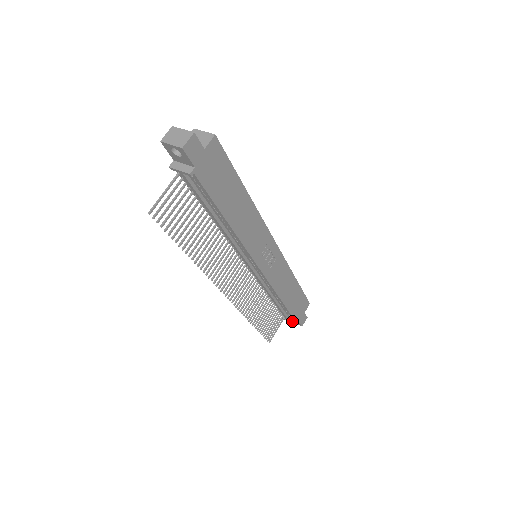
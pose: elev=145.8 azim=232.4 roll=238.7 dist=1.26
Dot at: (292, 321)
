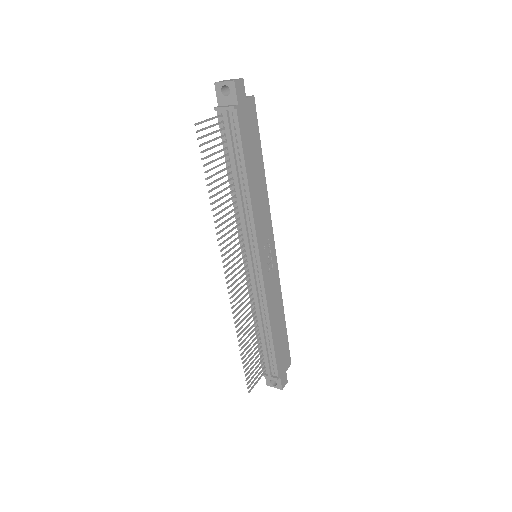
Dot at: (273, 376)
